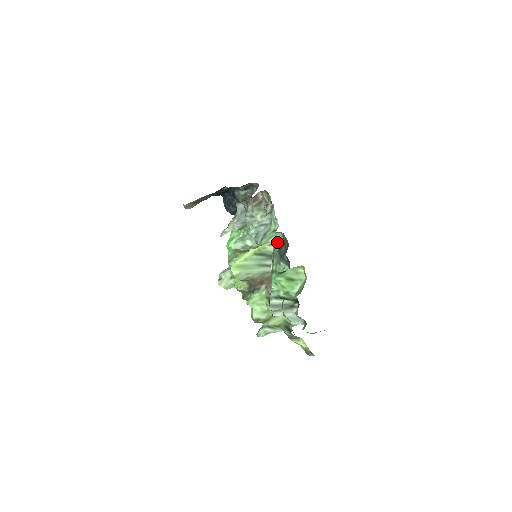
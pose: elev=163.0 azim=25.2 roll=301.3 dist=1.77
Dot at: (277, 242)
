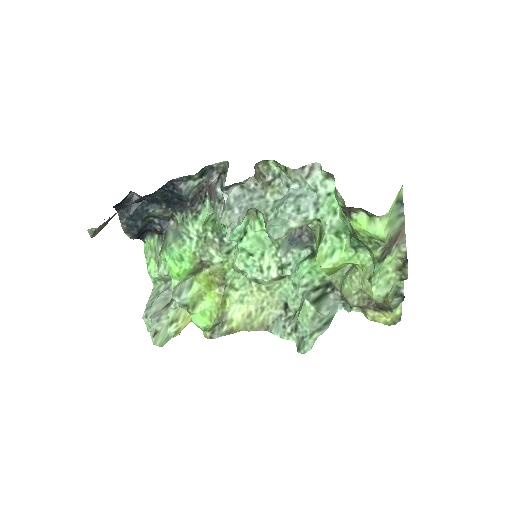
Dot at: occluded
